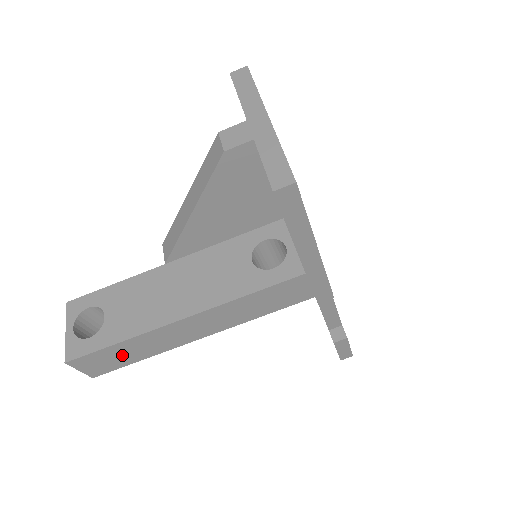
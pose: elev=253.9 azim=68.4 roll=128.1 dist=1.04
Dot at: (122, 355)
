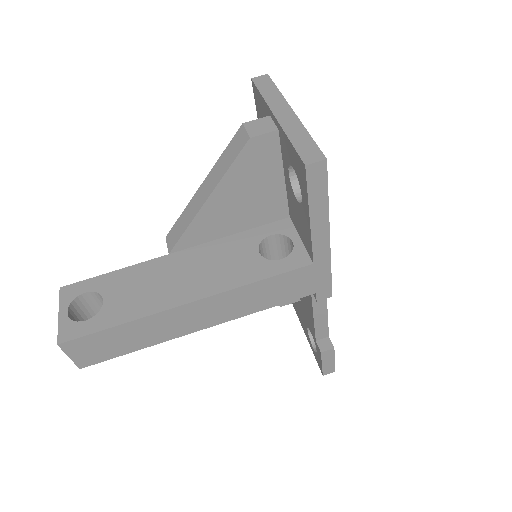
Dot at: (118, 342)
